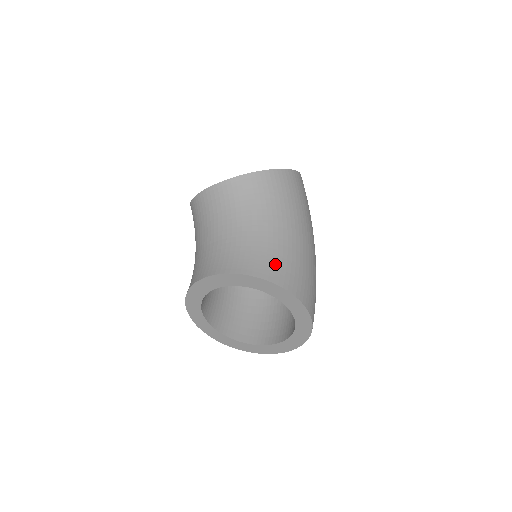
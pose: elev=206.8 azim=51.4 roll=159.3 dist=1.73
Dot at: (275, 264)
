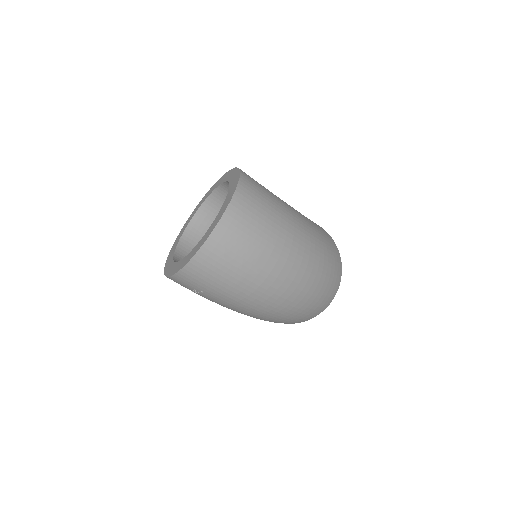
Dot at: occluded
